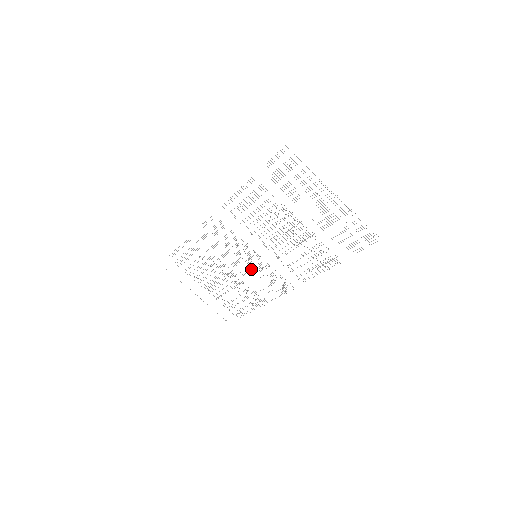
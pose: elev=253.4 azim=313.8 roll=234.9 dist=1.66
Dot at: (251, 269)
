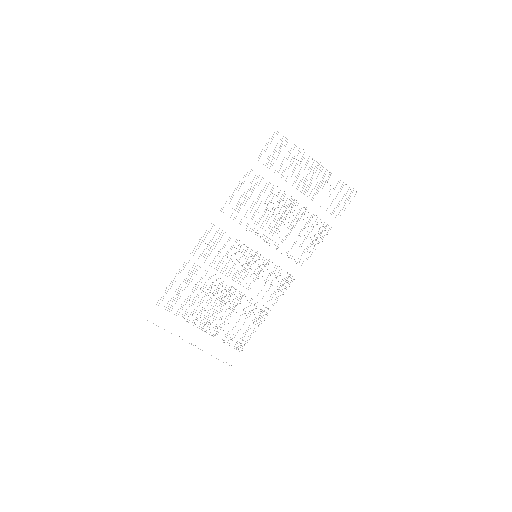
Dot at: occluded
